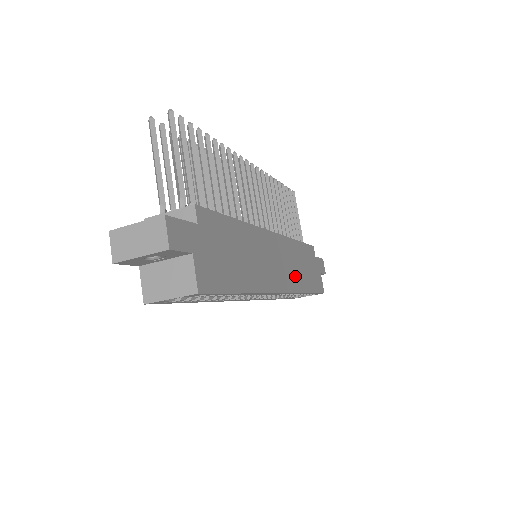
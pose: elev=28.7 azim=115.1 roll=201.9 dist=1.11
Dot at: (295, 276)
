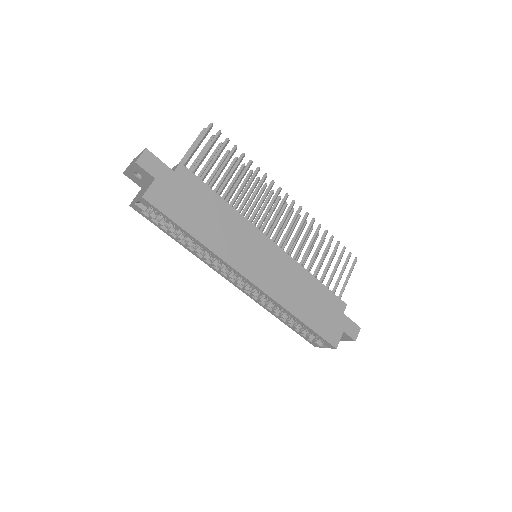
Dot at: (285, 291)
